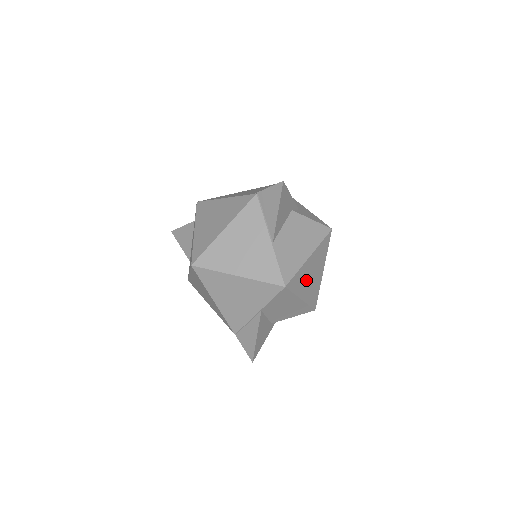
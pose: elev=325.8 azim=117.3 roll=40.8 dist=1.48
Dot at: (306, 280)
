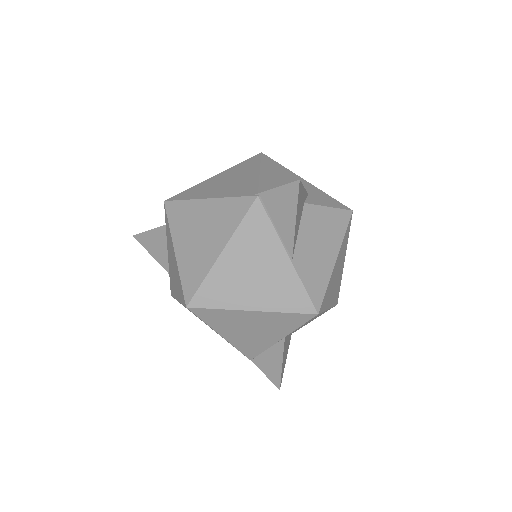
Dot at: (332, 286)
